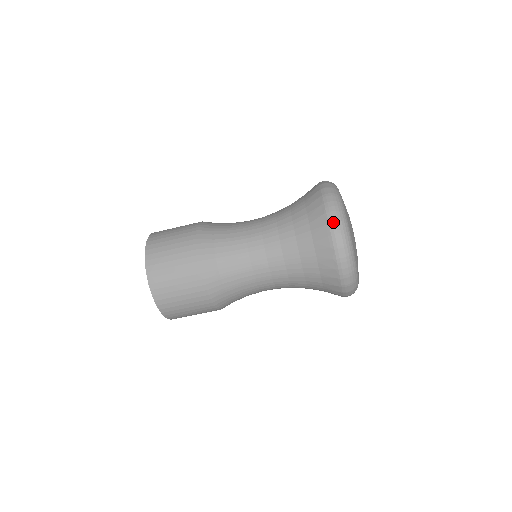
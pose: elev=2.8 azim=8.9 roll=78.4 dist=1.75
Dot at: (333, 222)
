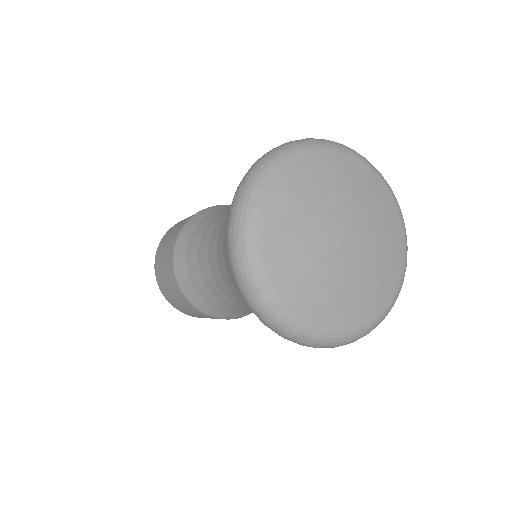
Dot at: (238, 188)
